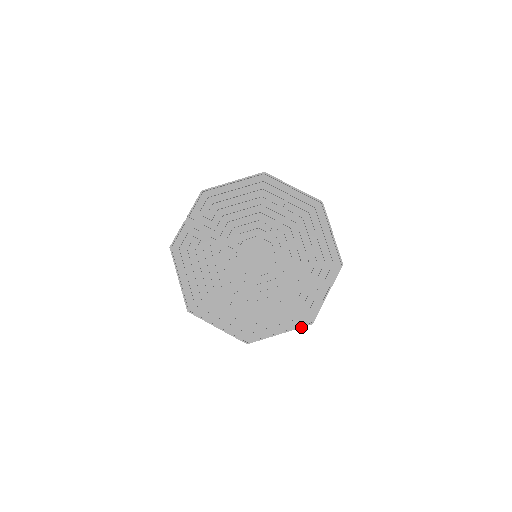
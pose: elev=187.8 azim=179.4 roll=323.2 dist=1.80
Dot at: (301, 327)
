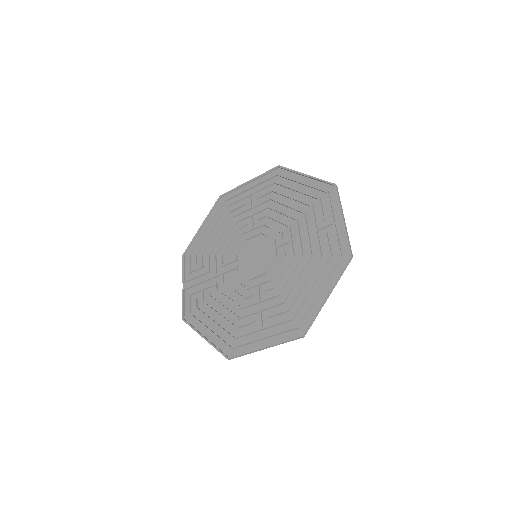
Dot at: (342, 269)
